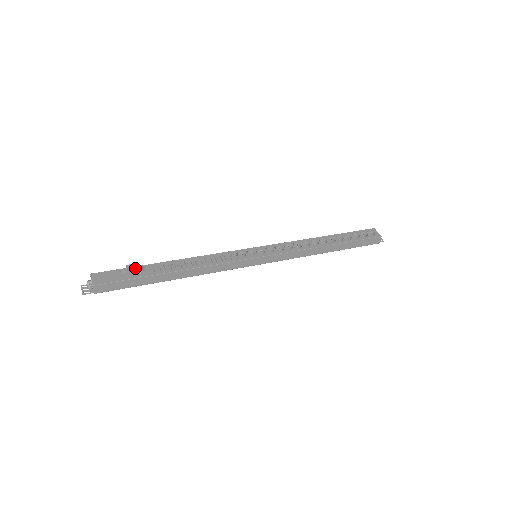
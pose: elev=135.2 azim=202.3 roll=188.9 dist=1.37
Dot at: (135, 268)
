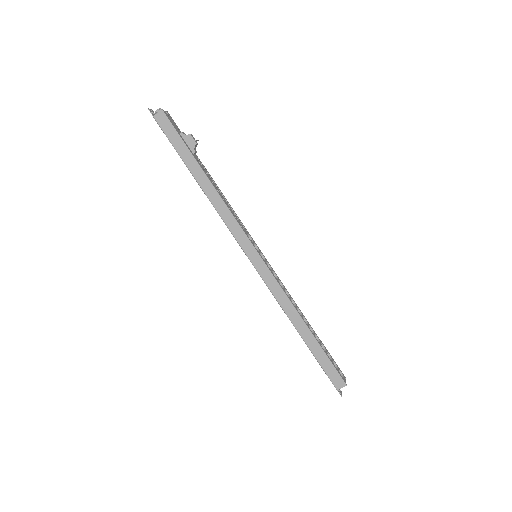
Dot at: (194, 140)
